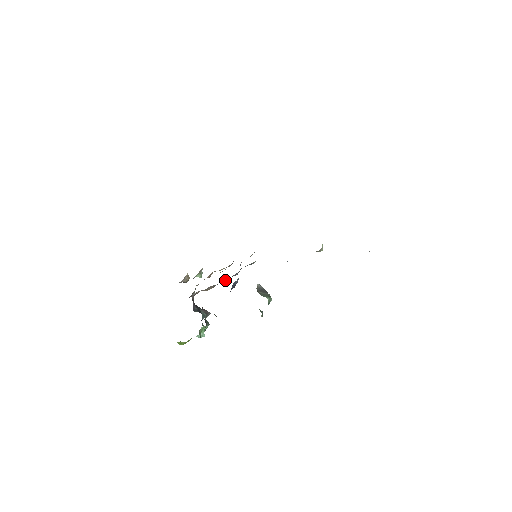
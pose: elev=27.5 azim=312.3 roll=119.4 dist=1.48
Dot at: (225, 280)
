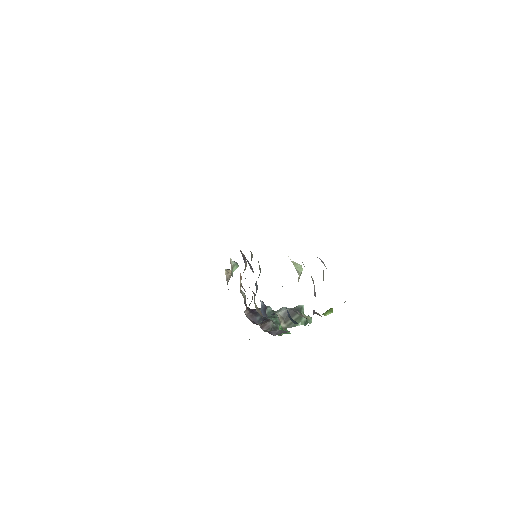
Dot at: occluded
